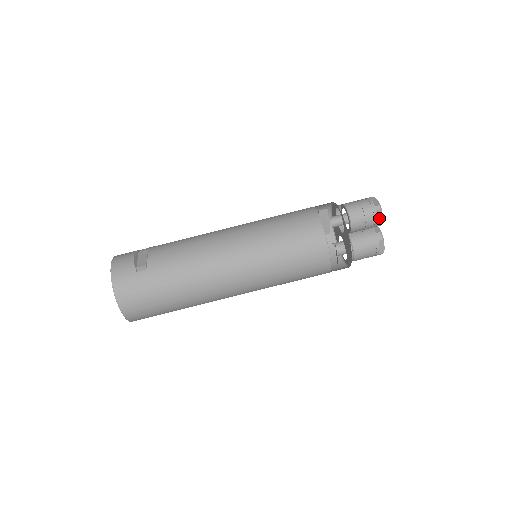
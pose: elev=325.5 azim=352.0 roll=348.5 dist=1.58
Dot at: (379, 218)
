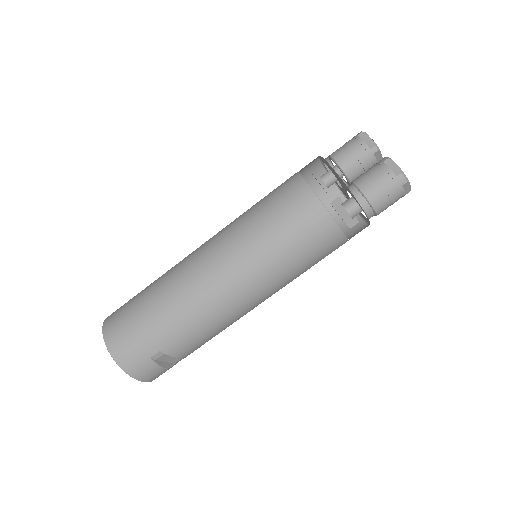
Dot at: (367, 141)
